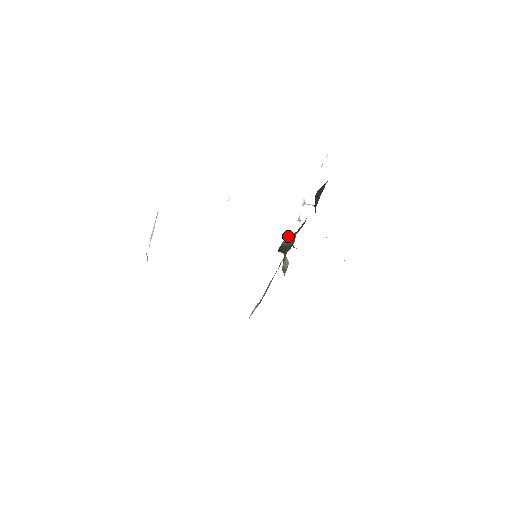
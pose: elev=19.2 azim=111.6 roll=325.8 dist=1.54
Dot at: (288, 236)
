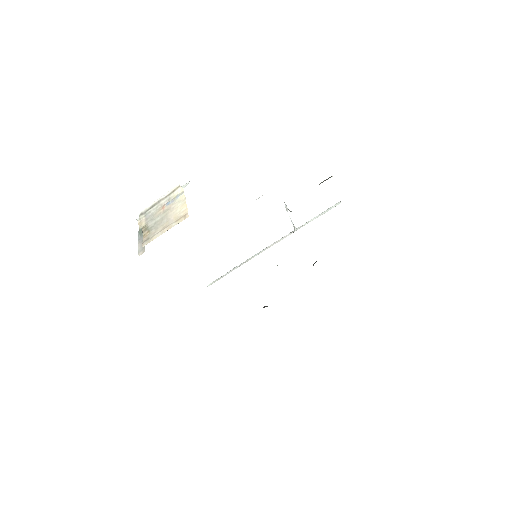
Dot at: occluded
